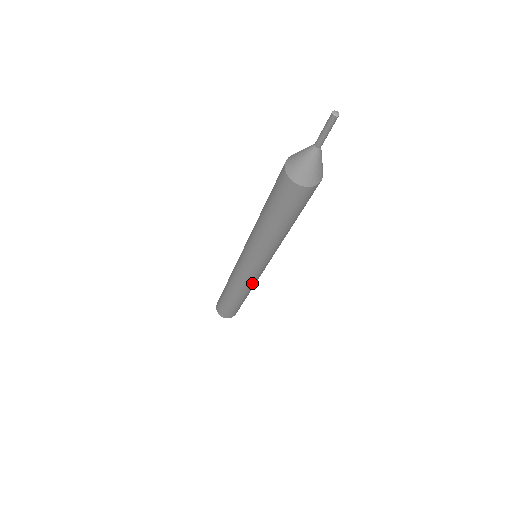
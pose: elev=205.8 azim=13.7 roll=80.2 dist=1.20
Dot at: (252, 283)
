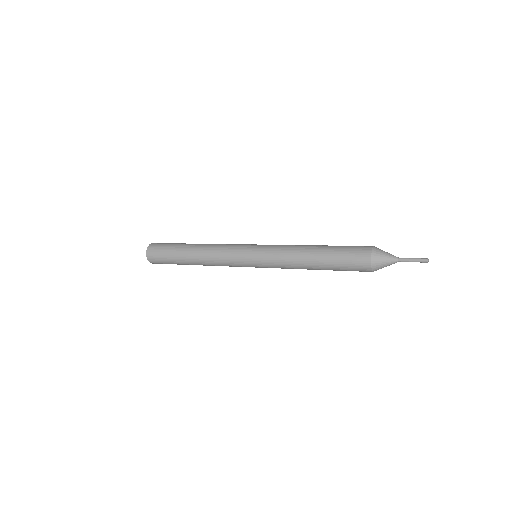
Dot at: occluded
